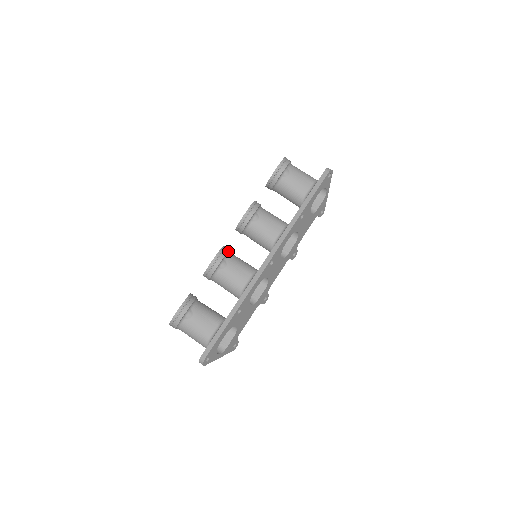
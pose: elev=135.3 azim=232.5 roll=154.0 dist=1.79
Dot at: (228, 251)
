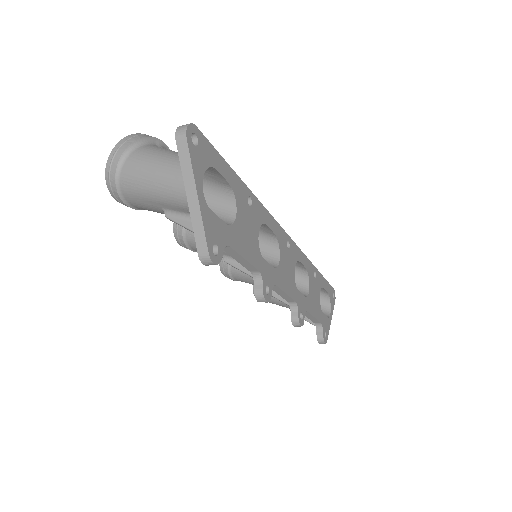
Dot at: occluded
